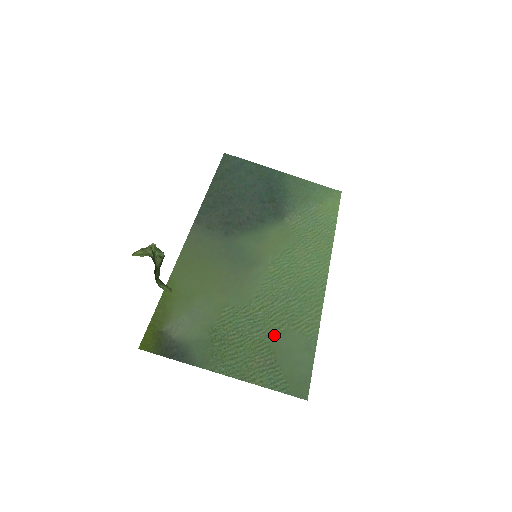
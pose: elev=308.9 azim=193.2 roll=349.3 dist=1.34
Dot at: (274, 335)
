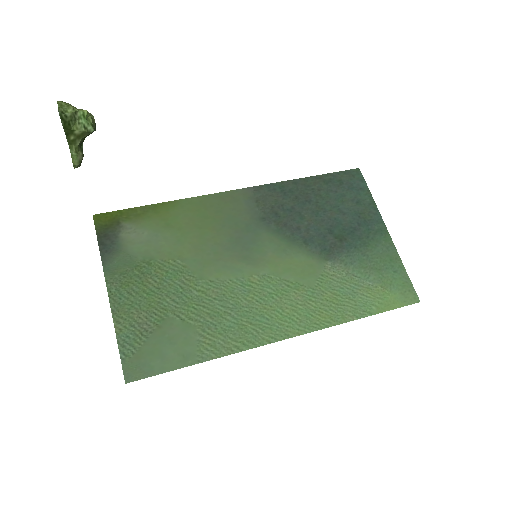
Dot at: (179, 317)
